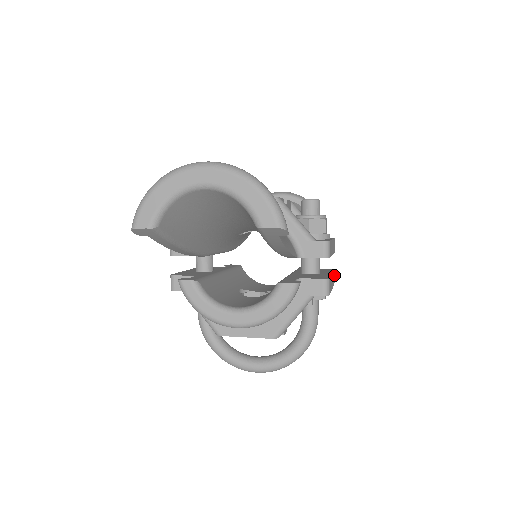
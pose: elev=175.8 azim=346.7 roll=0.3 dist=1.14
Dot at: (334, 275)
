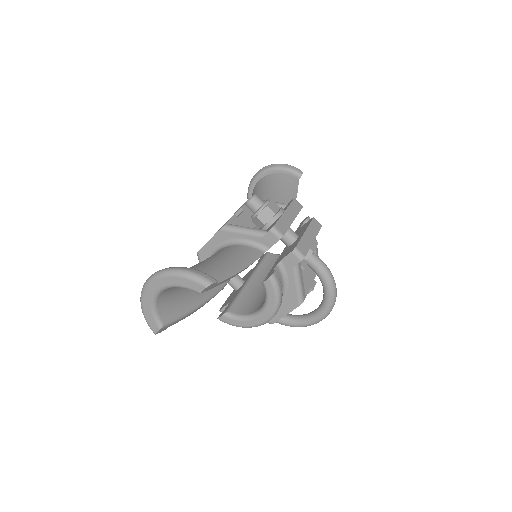
Dot at: (316, 222)
